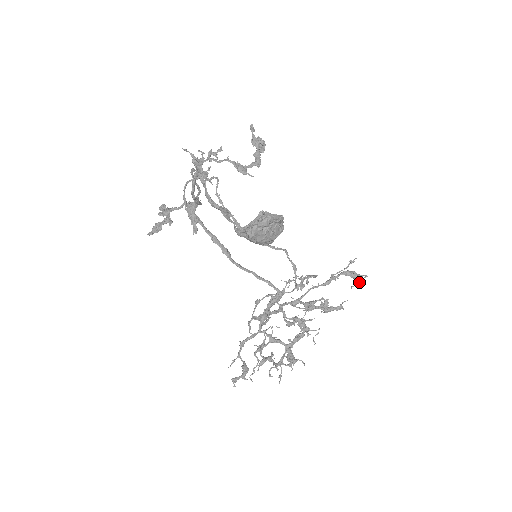
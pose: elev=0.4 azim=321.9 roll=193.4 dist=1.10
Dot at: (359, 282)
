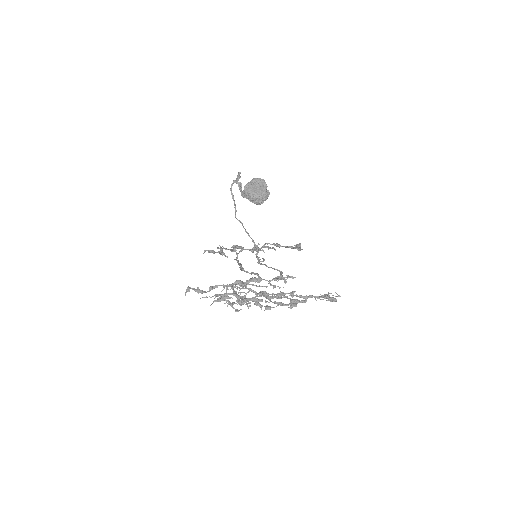
Dot at: (331, 298)
